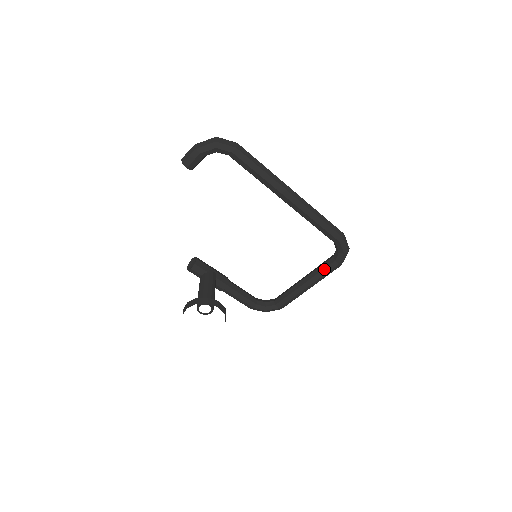
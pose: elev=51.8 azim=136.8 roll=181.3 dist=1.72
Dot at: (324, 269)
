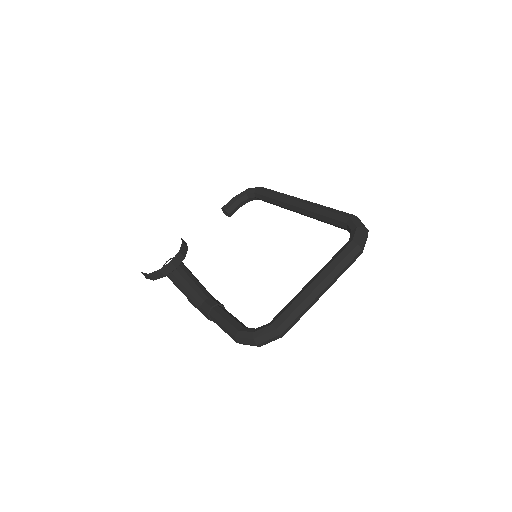
Dot at: (335, 255)
